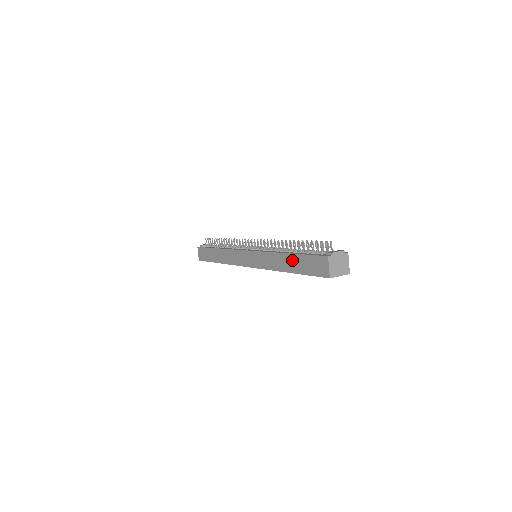
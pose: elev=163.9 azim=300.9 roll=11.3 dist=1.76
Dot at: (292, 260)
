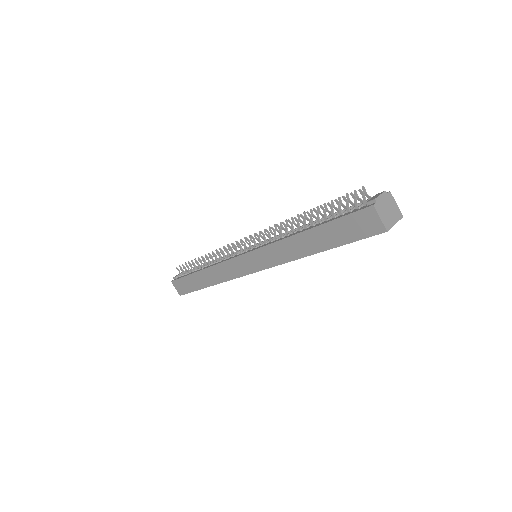
Dot at: (317, 235)
